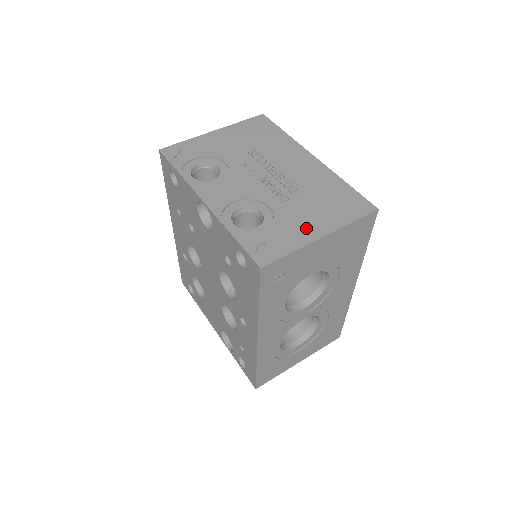
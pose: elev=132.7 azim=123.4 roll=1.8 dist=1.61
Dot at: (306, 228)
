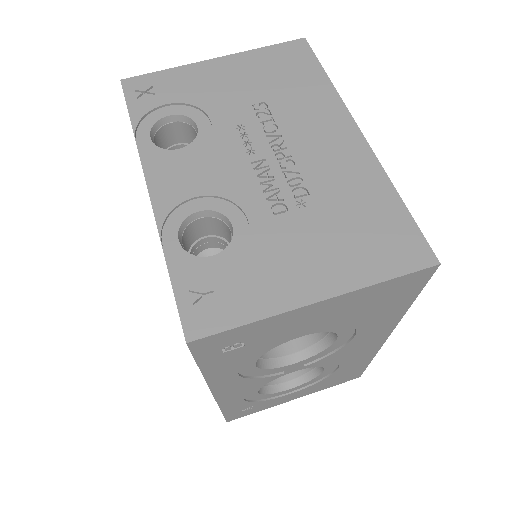
Dot at: (294, 276)
